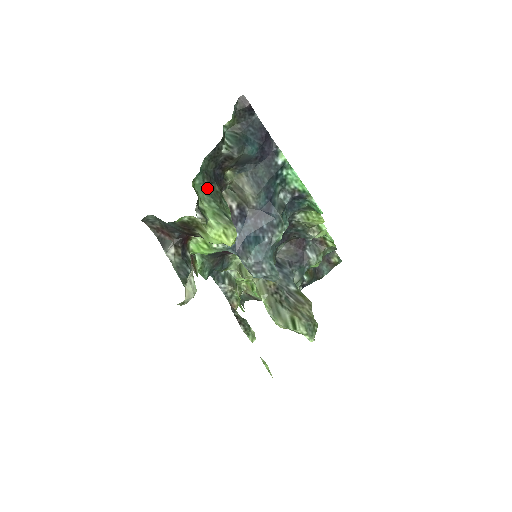
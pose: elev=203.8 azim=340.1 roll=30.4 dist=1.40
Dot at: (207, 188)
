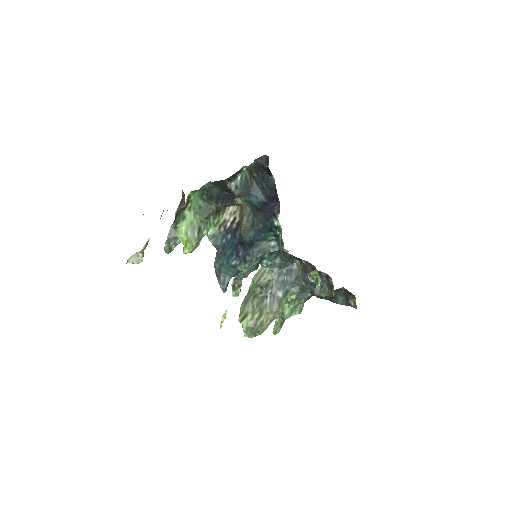
Dot at: (204, 202)
